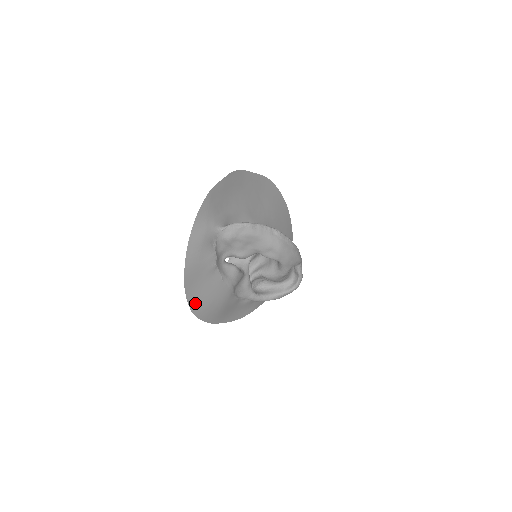
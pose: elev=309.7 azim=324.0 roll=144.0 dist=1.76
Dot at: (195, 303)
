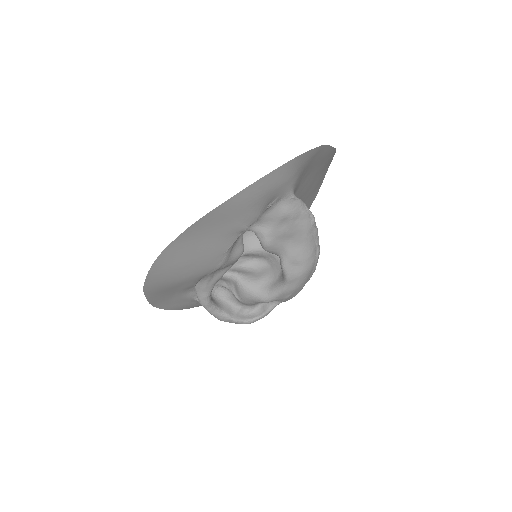
Dot at: (175, 250)
